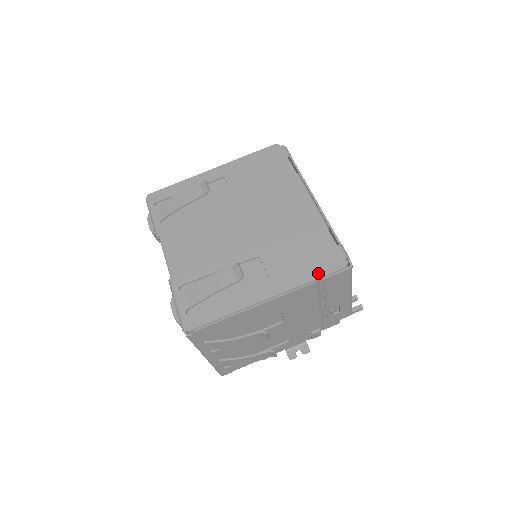
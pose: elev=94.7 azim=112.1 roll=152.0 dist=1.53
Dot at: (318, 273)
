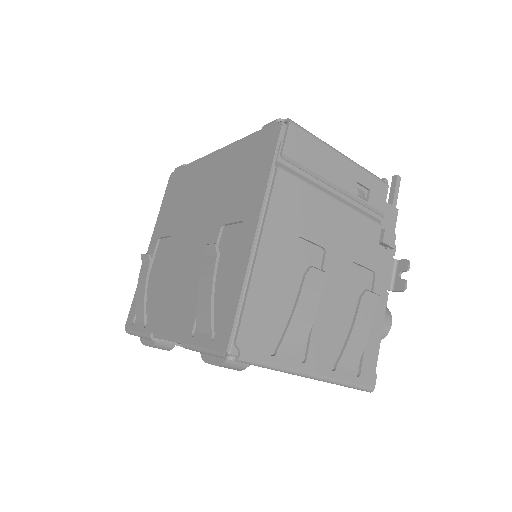
Dot at: (269, 158)
